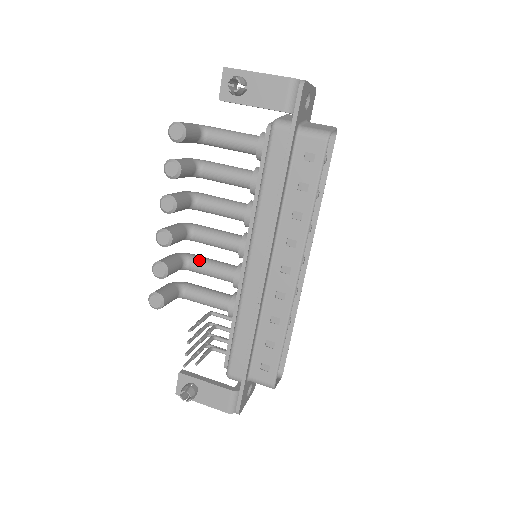
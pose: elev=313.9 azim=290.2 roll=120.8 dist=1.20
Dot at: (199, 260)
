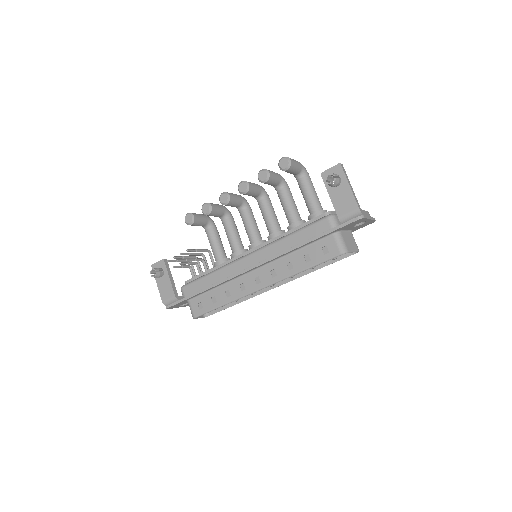
Dot at: (231, 224)
